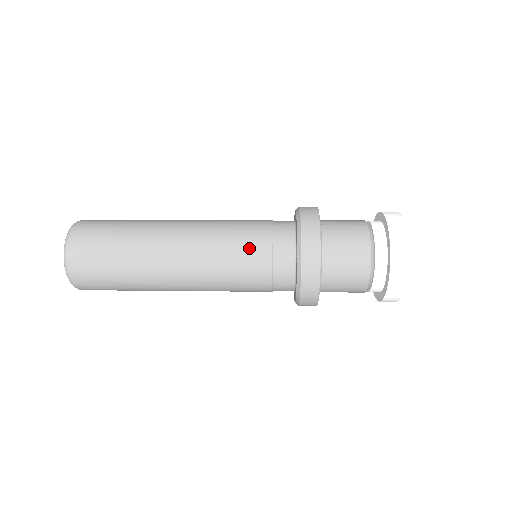
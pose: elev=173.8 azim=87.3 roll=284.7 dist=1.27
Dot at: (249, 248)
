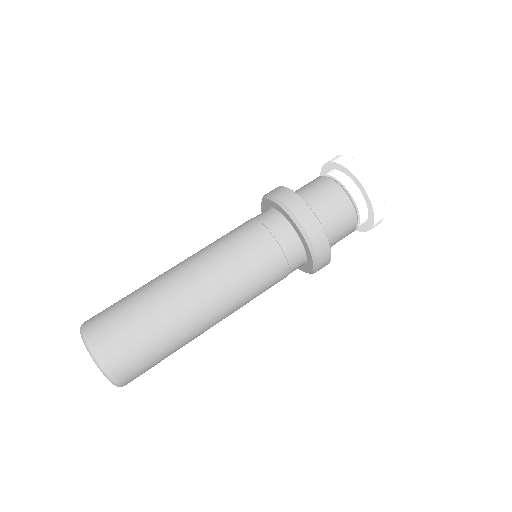
Dot at: (264, 263)
